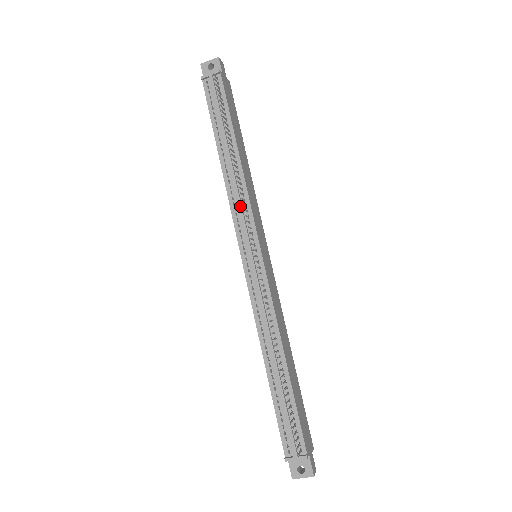
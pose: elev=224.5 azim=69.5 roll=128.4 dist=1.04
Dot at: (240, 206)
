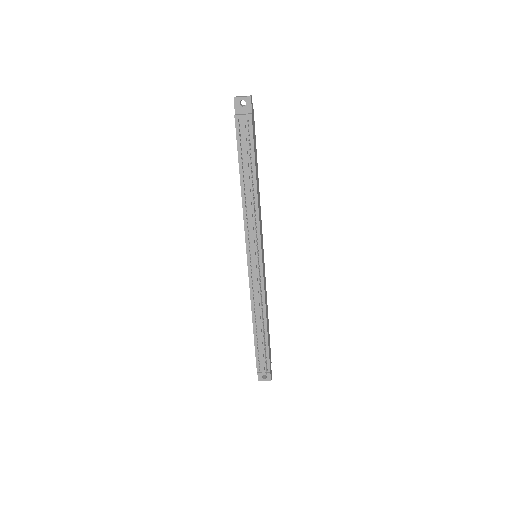
Dot at: (252, 227)
